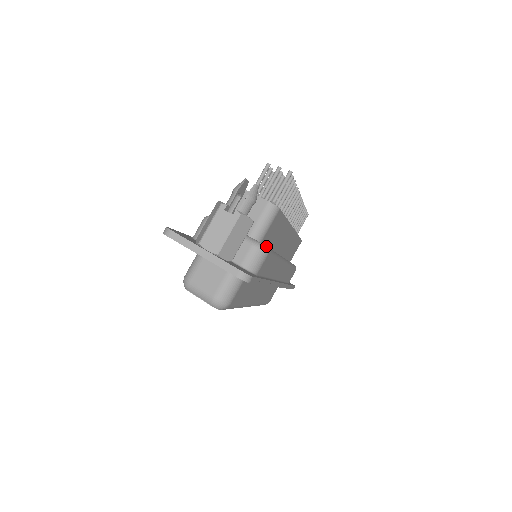
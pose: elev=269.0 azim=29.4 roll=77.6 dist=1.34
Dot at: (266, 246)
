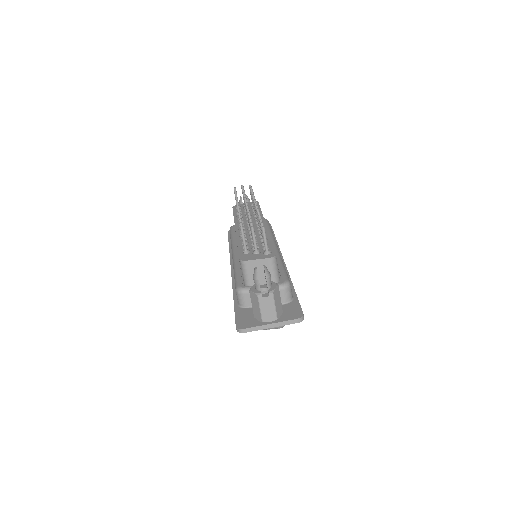
Dot at: (286, 280)
